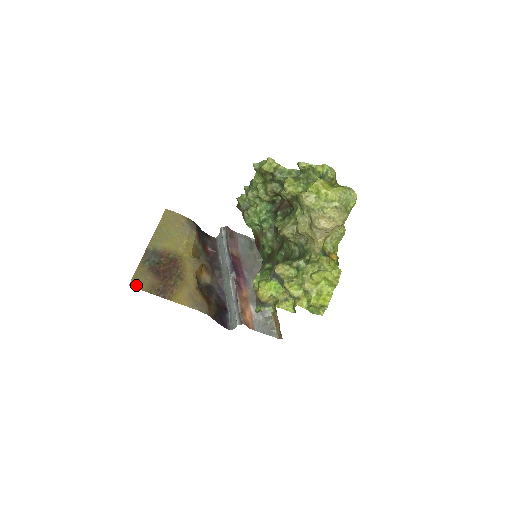
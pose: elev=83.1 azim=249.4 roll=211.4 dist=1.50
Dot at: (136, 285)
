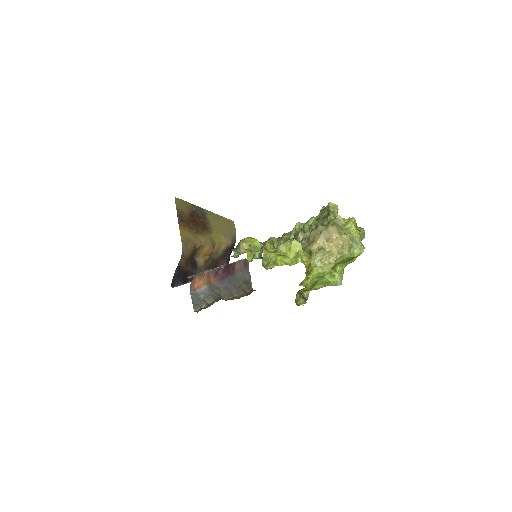
Dot at: (177, 202)
